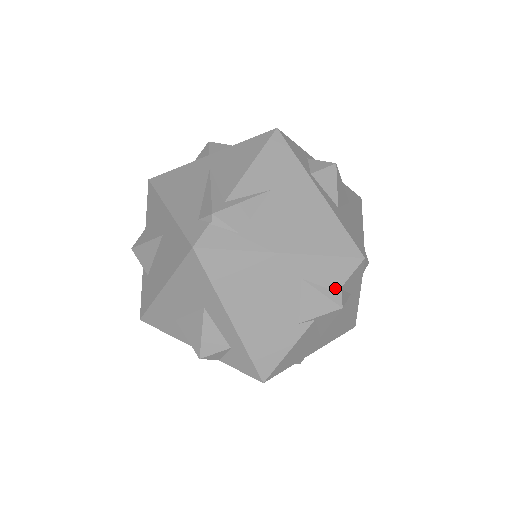
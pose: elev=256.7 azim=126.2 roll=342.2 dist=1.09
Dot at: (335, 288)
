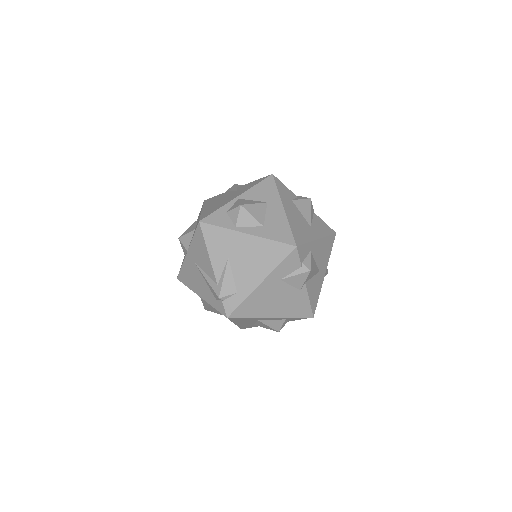
Dot at: (298, 267)
